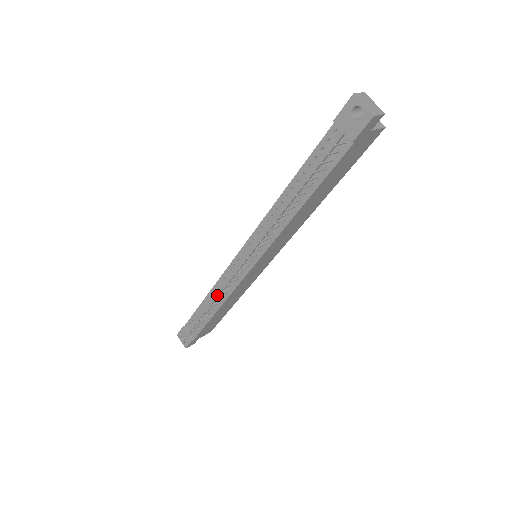
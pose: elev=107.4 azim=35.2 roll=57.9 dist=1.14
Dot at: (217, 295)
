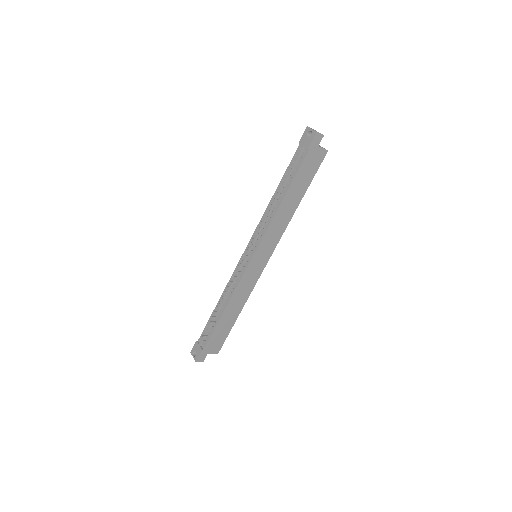
Dot at: (226, 293)
